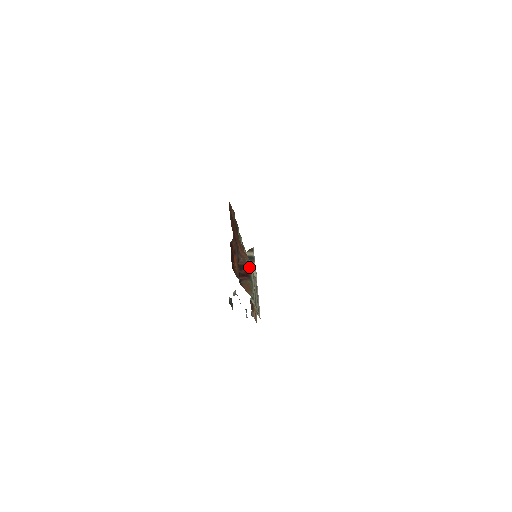
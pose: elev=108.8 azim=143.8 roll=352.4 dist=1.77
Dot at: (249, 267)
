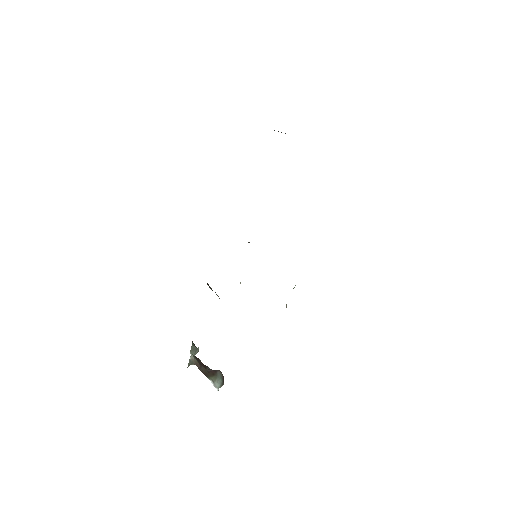
Dot at: occluded
